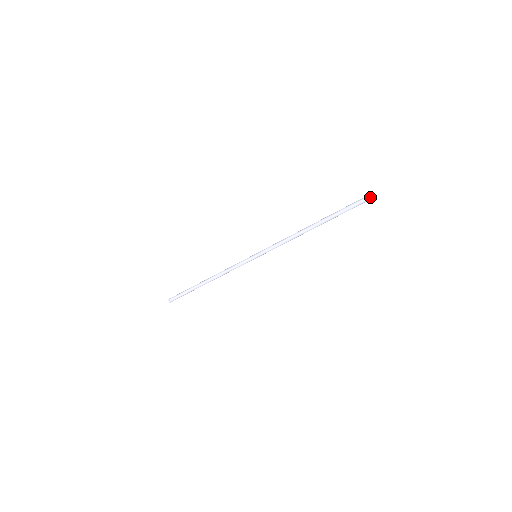
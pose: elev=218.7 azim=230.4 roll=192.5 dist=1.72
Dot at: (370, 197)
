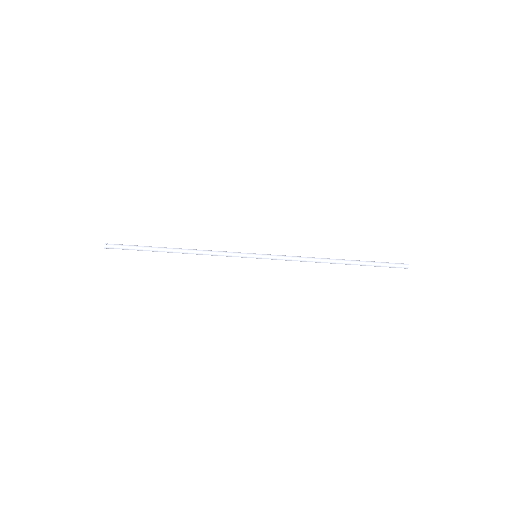
Dot at: (406, 264)
